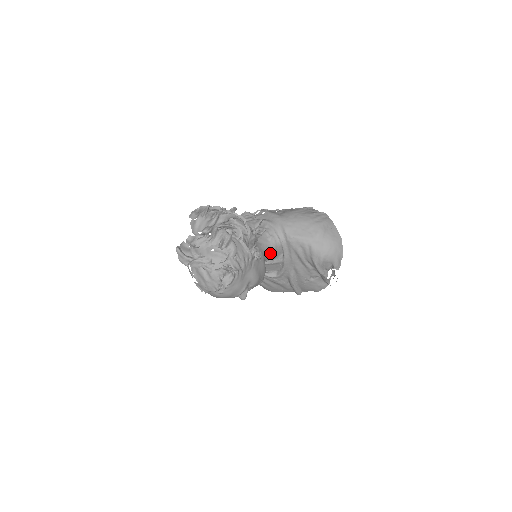
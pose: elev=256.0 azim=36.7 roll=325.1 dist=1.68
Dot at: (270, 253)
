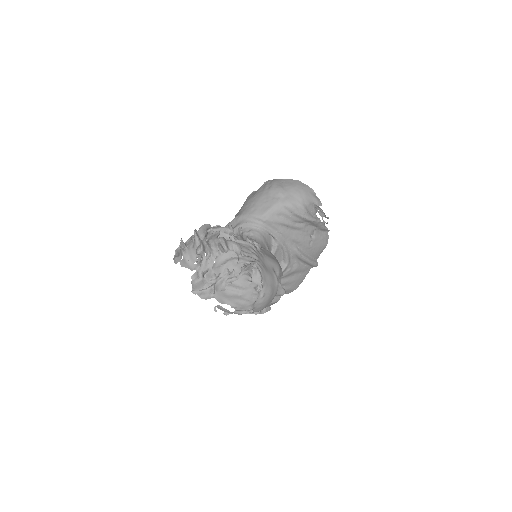
Dot at: (263, 244)
